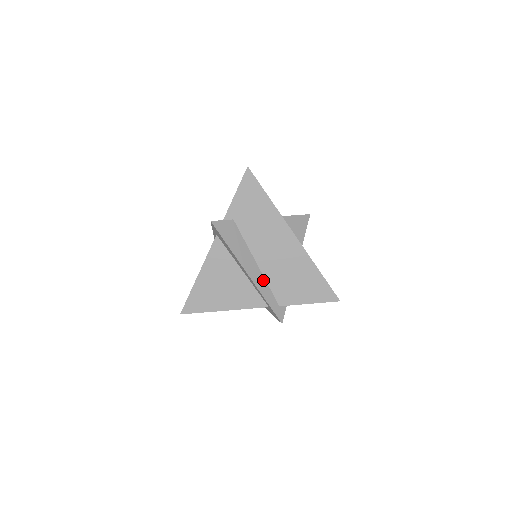
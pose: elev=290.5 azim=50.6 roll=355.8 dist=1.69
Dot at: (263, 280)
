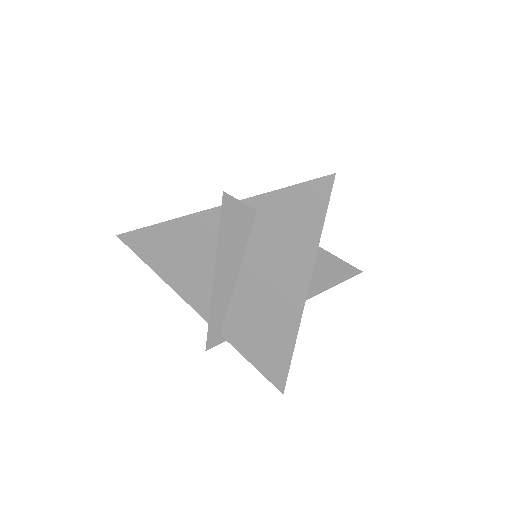
Dot at: (227, 298)
